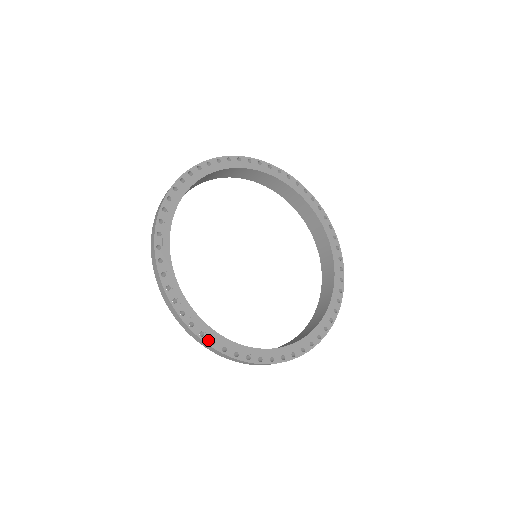
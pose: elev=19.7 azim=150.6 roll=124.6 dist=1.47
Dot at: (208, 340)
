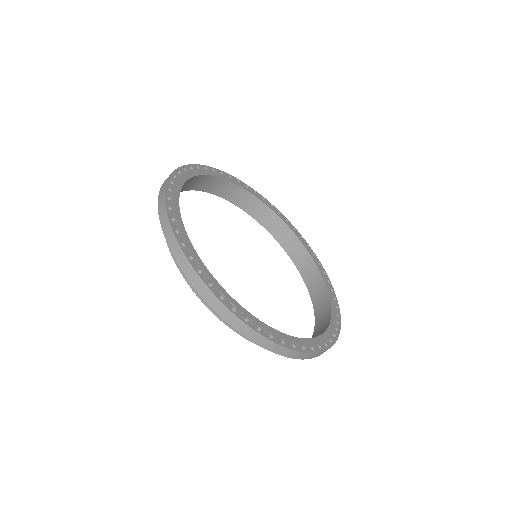
Dot at: (174, 227)
